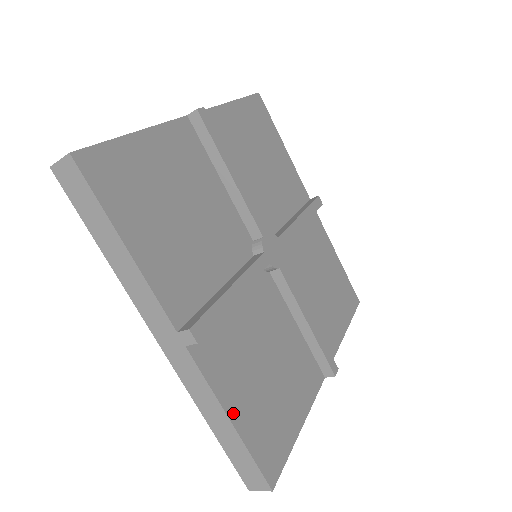
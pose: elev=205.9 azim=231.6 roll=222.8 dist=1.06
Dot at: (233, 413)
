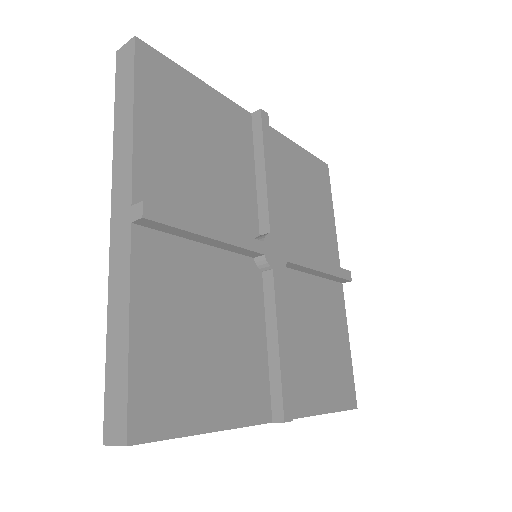
Dot at: (322, 407)
